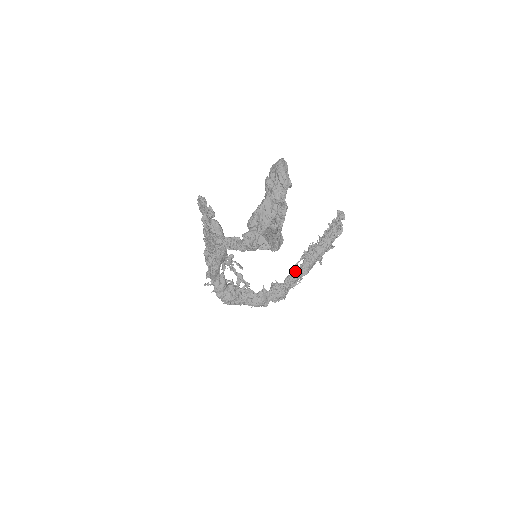
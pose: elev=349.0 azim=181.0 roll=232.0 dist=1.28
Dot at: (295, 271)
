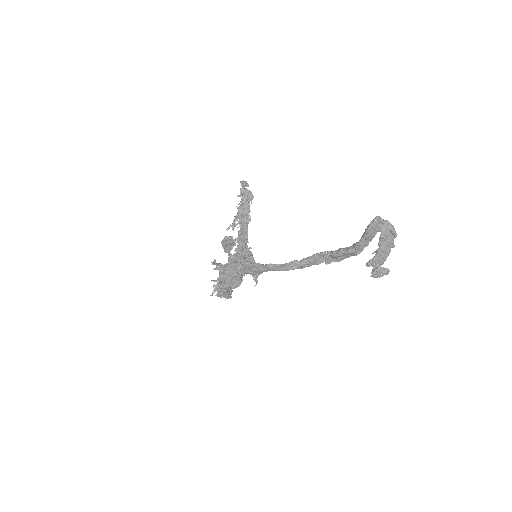
Dot at: (242, 244)
